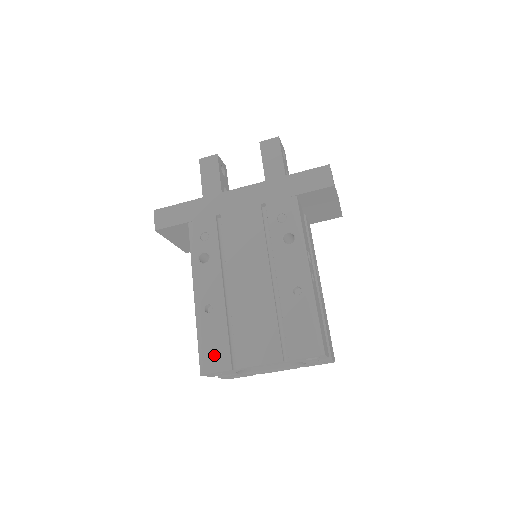
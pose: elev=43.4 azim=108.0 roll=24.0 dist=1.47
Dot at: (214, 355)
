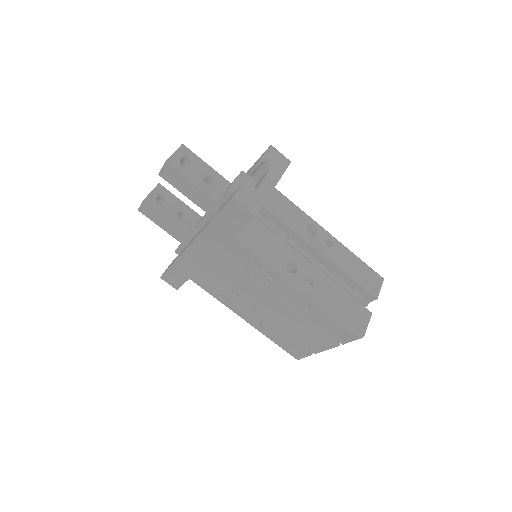
Dot at: (293, 350)
